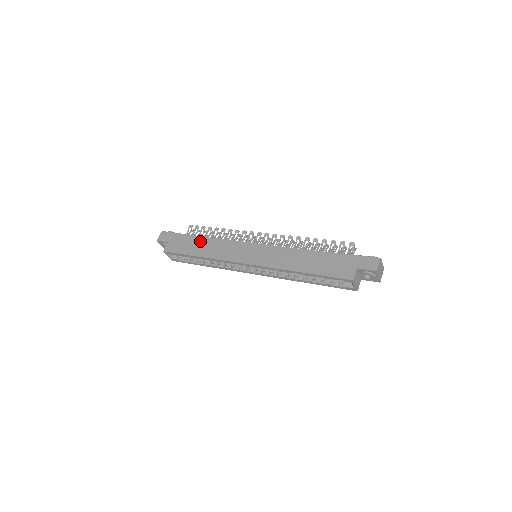
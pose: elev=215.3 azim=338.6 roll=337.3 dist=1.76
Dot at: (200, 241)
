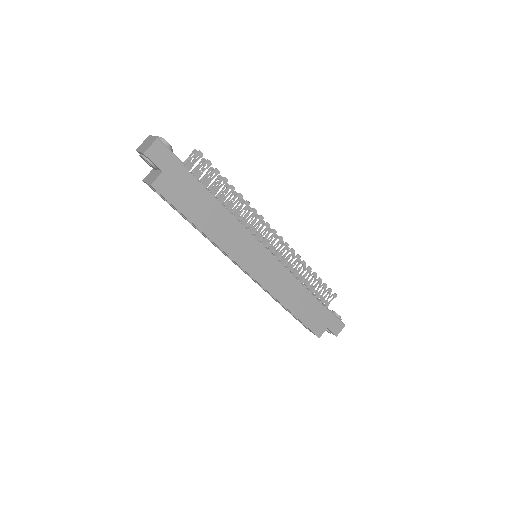
Dot at: (210, 204)
